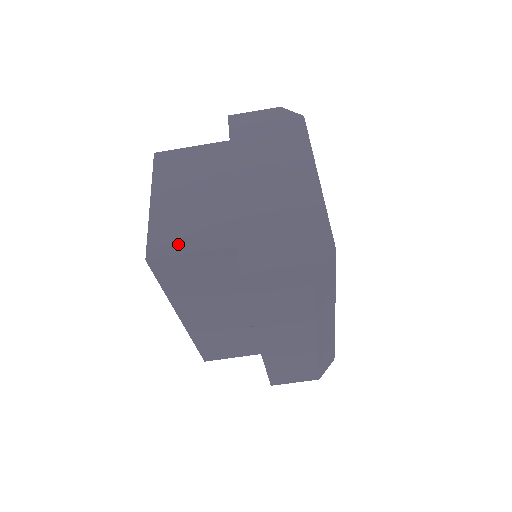
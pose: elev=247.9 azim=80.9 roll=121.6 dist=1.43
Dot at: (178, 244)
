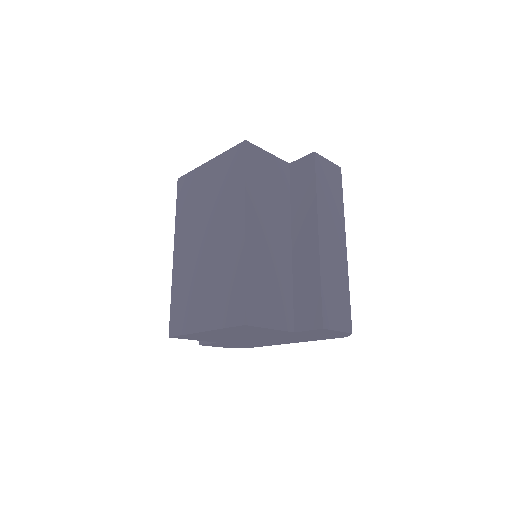
Dot at: occluded
